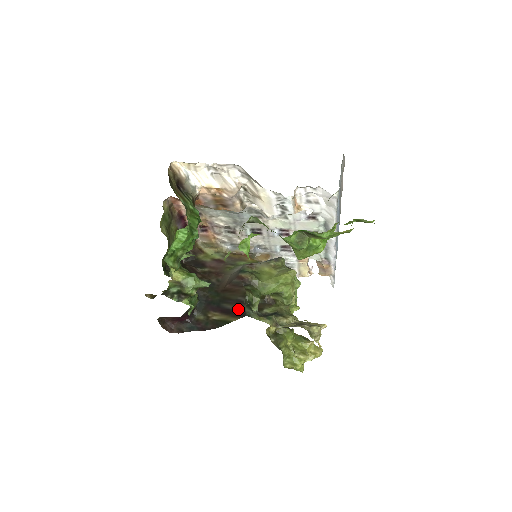
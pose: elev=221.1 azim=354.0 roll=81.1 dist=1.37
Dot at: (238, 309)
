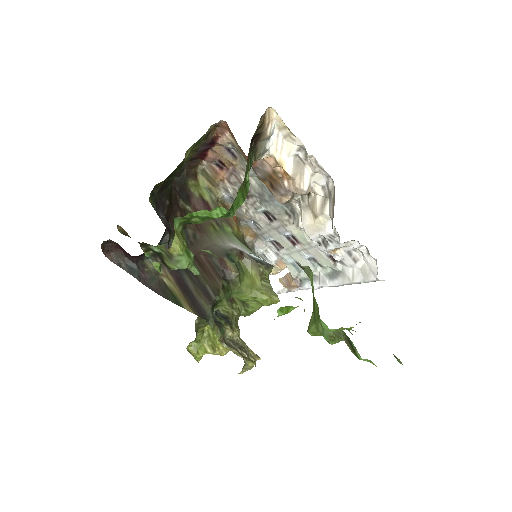
Dot at: (200, 301)
